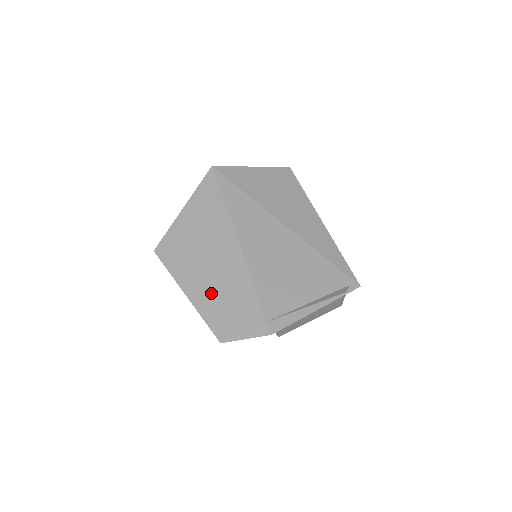
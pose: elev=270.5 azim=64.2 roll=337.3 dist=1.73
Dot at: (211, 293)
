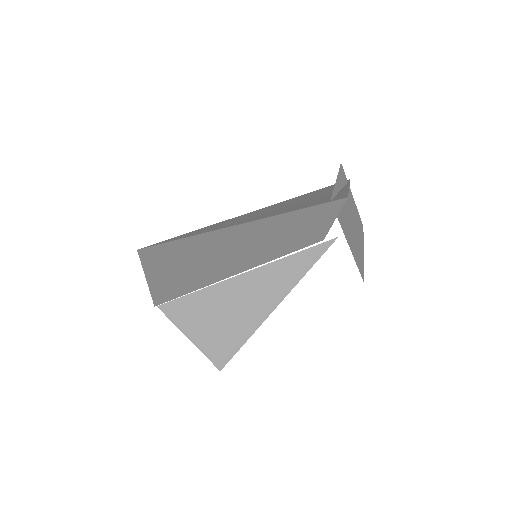
Dot at: (256, 249)
